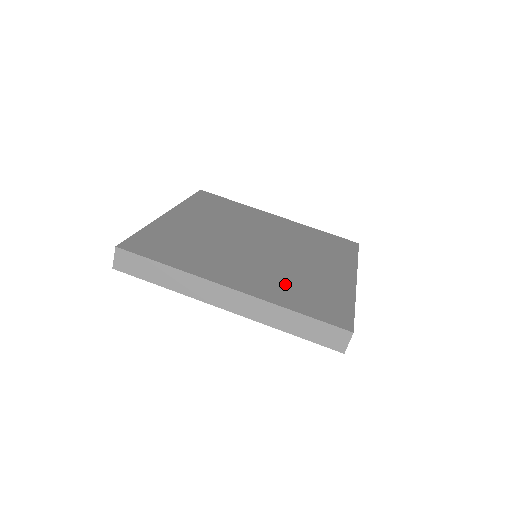
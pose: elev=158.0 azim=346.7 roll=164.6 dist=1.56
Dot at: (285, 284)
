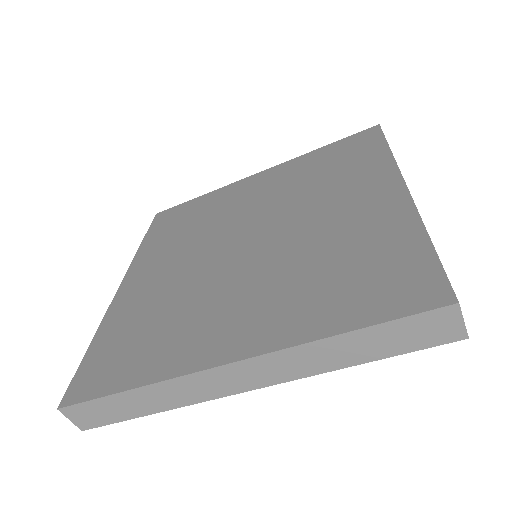
Dot at: (305, 286)
